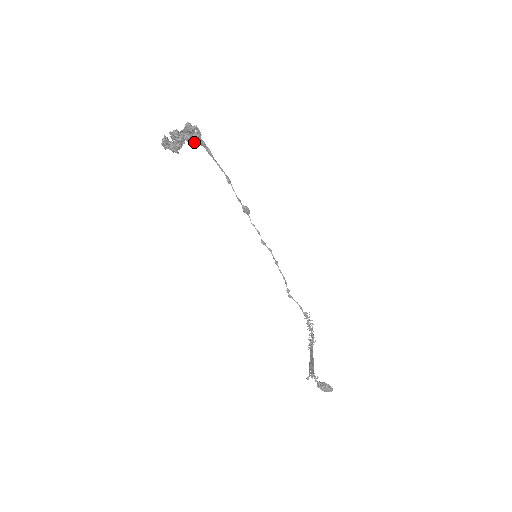
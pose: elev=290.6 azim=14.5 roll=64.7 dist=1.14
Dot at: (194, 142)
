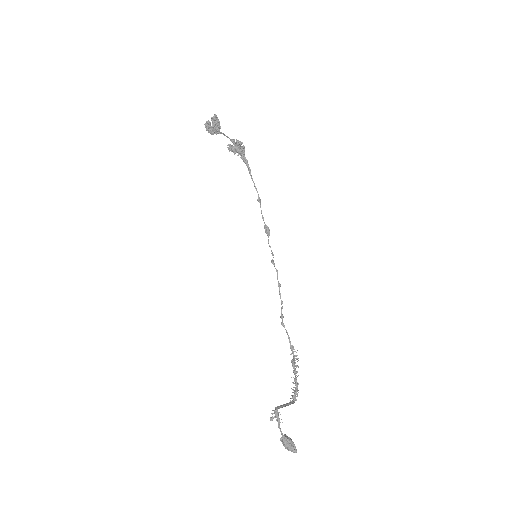
Dot at: (238, 154)
